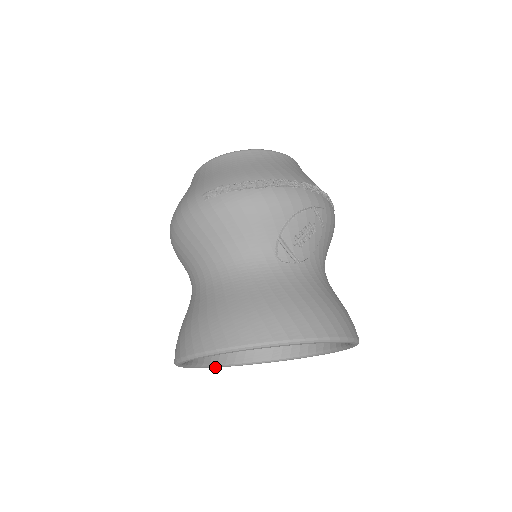
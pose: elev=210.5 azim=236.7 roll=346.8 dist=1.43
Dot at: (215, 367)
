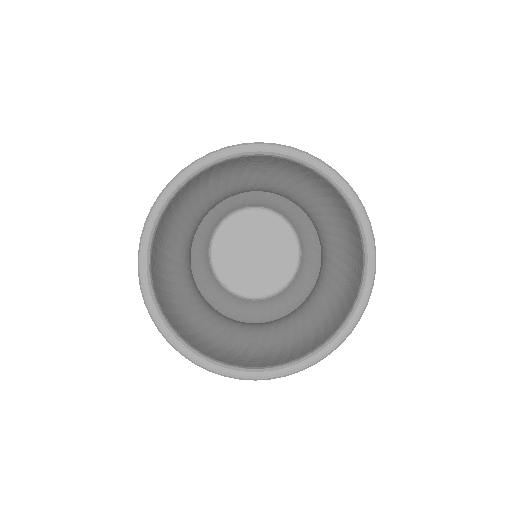
Dot at: (212, 368)
